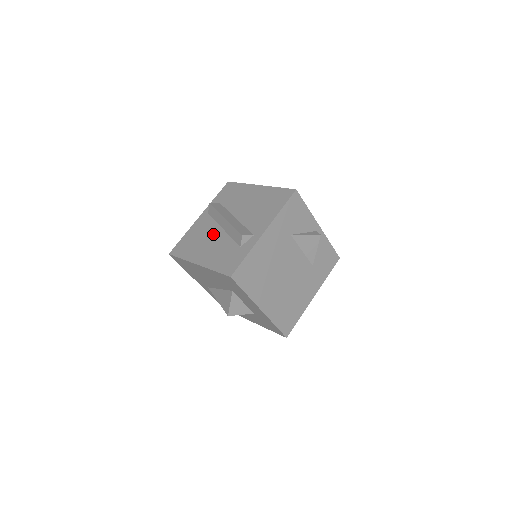
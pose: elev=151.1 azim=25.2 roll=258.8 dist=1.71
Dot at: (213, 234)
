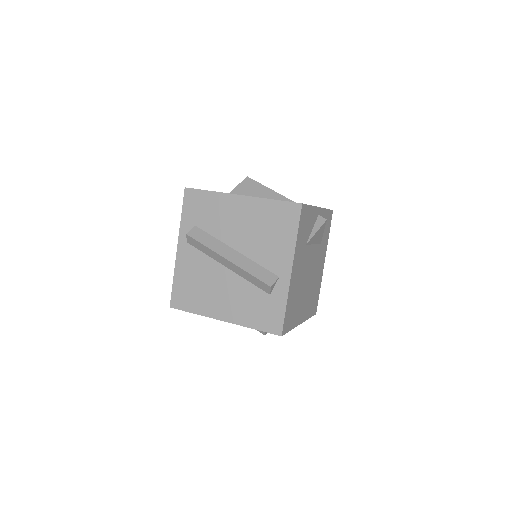
Dot at: (218, 277)
